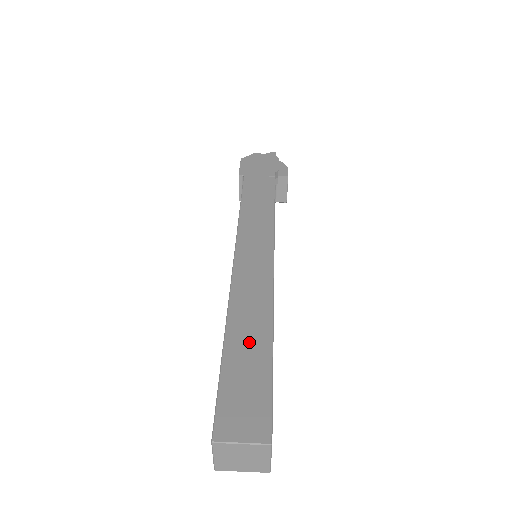
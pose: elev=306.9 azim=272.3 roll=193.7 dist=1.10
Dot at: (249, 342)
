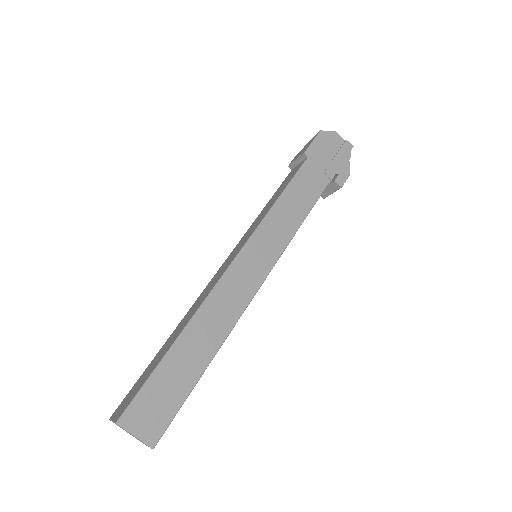
Dot at: (192, 354)
